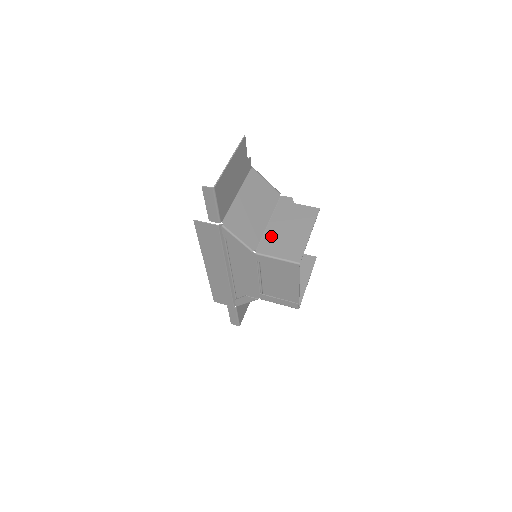
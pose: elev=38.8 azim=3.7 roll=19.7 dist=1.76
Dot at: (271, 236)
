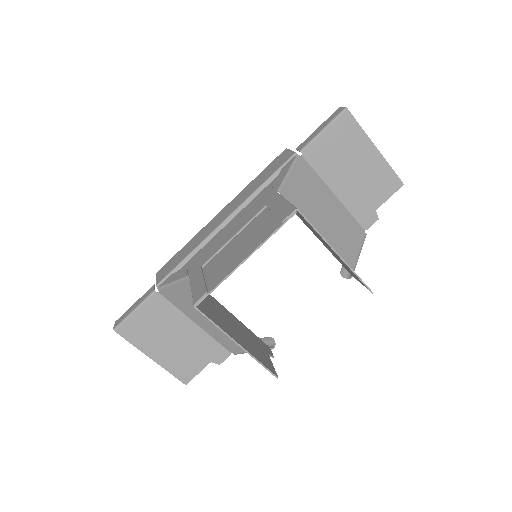
Dot at: occluded
